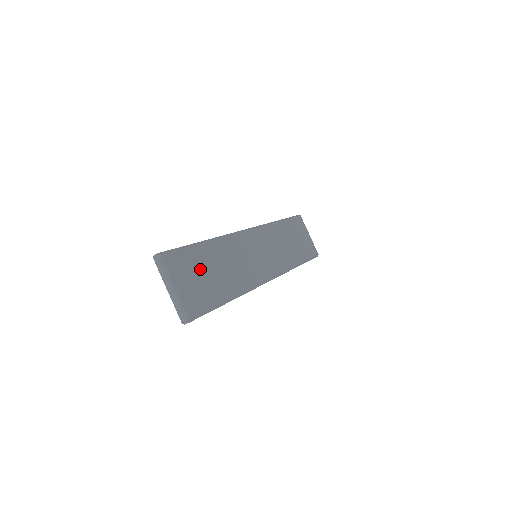
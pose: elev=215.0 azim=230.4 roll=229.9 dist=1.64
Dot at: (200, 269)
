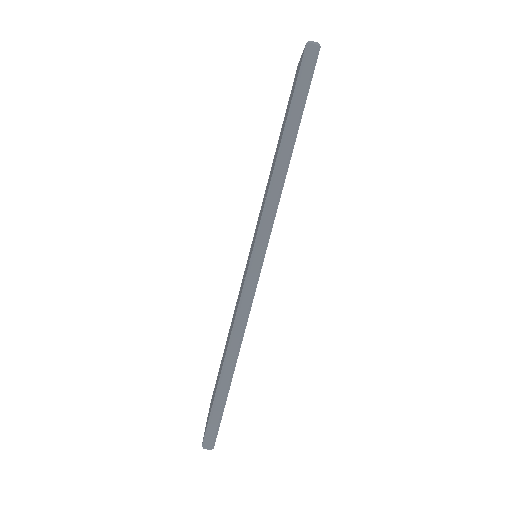
Dot at: occluded
